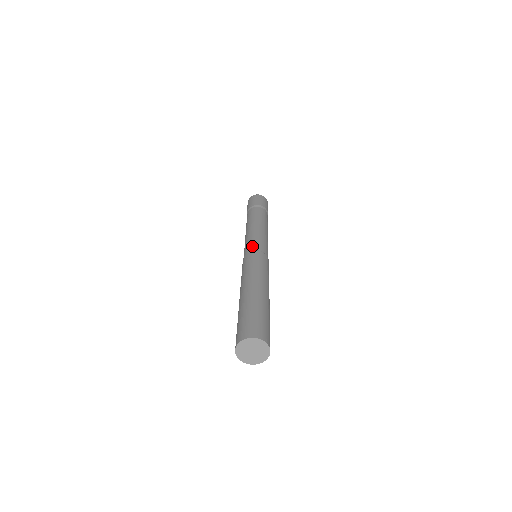
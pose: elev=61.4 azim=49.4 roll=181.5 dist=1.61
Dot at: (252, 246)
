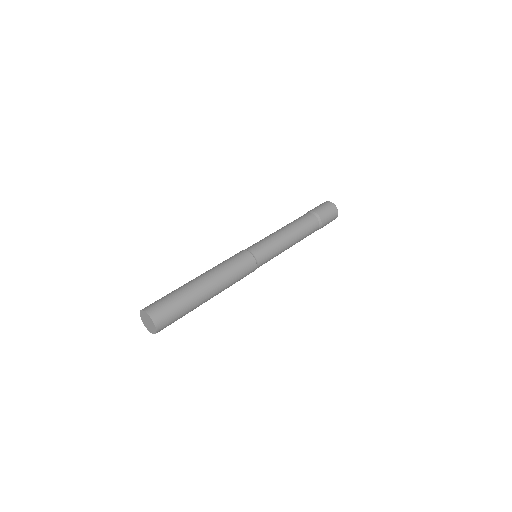
Dot at: (258, 249)
